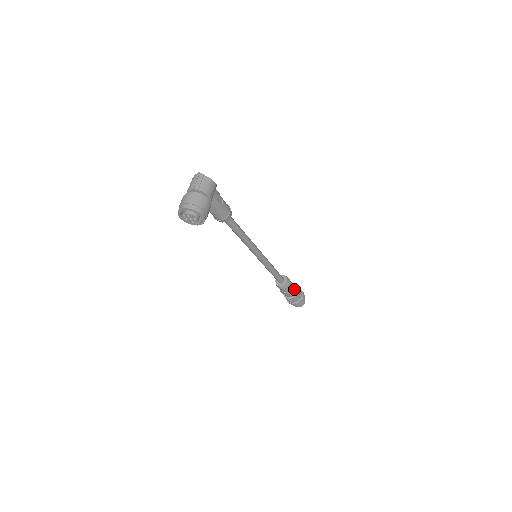
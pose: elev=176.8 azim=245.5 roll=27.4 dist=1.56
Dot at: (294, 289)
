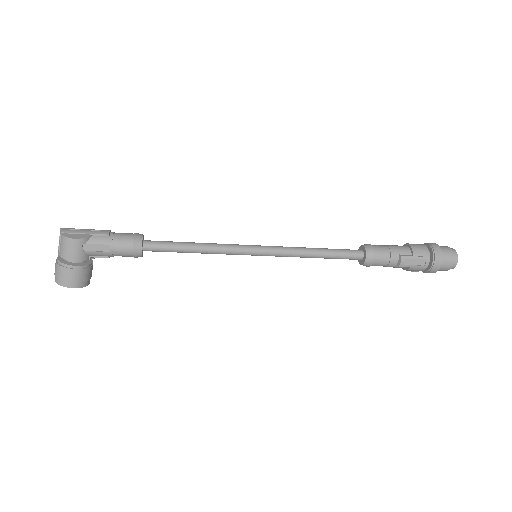
Dot at: (397, 261)
